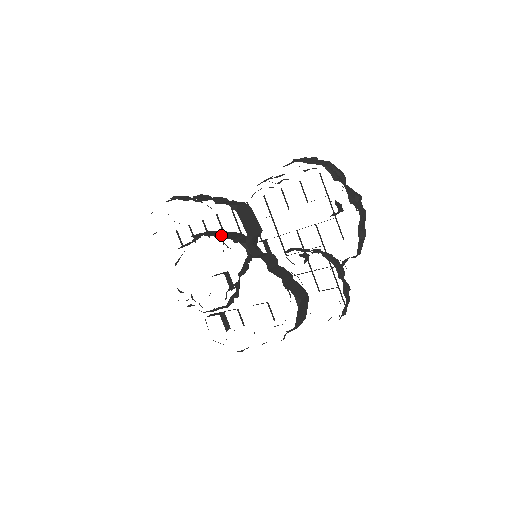
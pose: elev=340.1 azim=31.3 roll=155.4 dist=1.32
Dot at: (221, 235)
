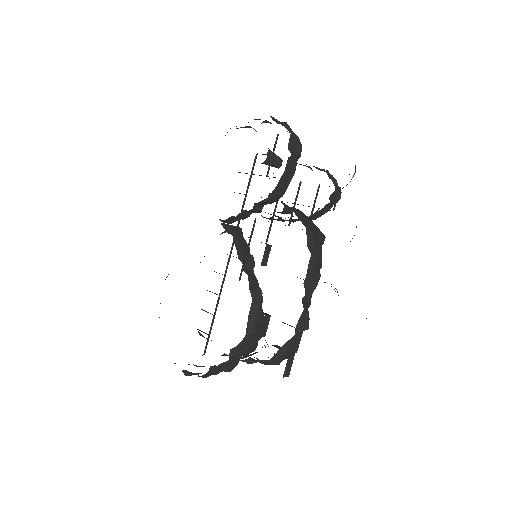
Dot at: occluded
